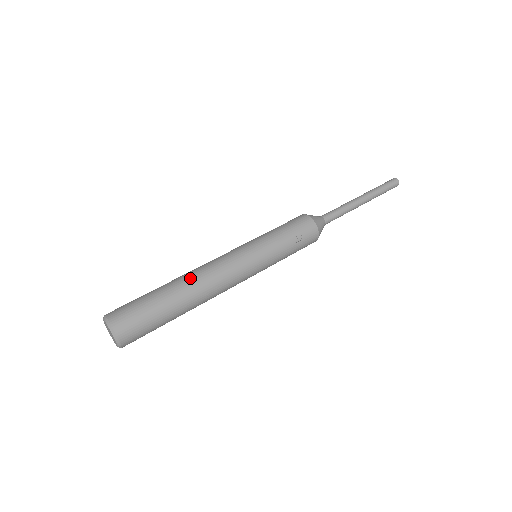
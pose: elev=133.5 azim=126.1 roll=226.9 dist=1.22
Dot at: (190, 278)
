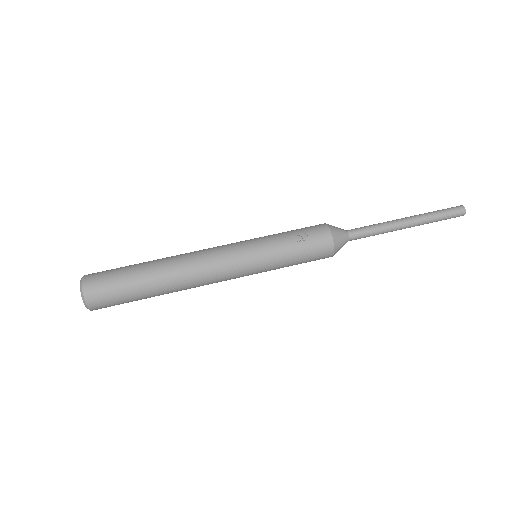
Dot at: (172, 256)
